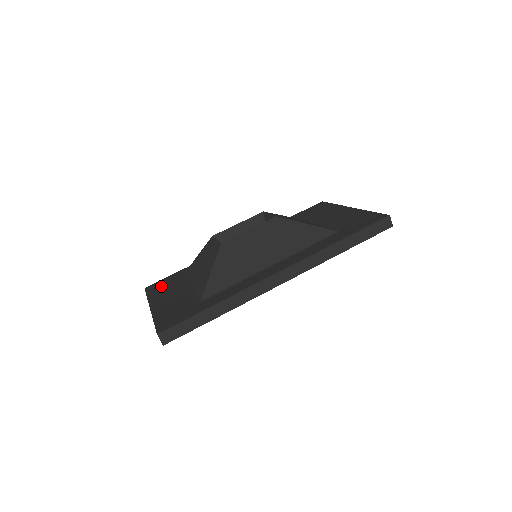
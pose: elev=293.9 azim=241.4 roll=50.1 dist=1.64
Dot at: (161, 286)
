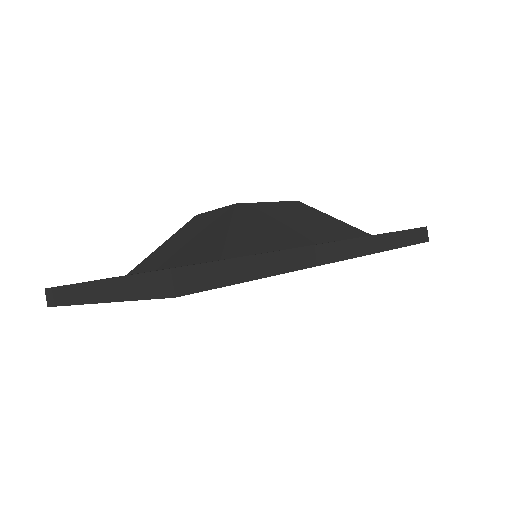
Dot at: occluded
